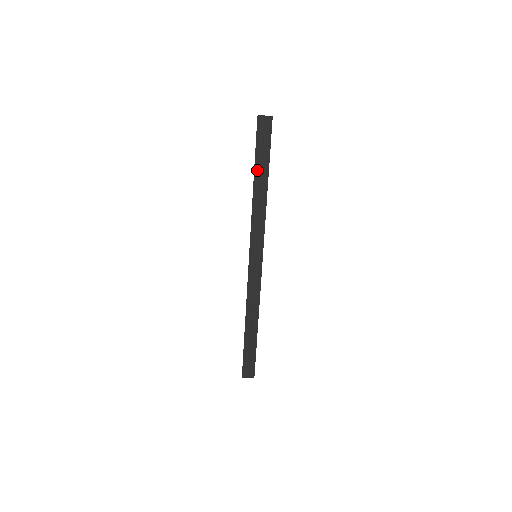
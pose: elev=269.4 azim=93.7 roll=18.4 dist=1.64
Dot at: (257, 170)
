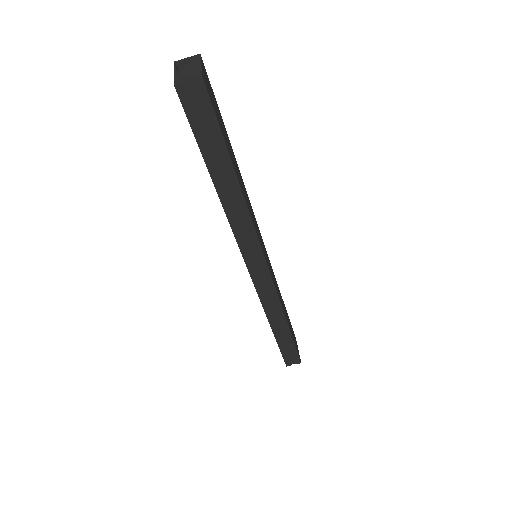
Dot at: (212, 166)
